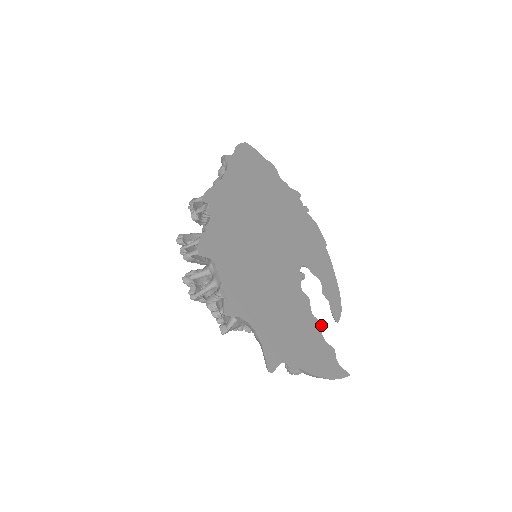
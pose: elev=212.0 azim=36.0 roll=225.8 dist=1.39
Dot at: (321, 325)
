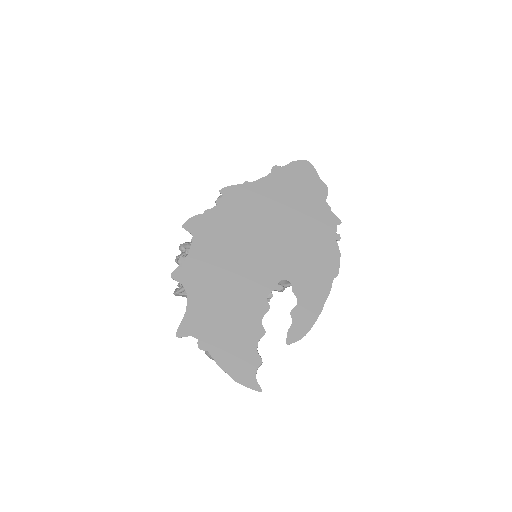
Dot at: occluded
